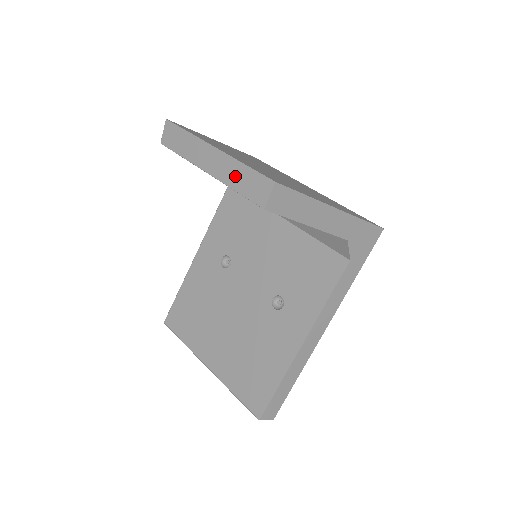
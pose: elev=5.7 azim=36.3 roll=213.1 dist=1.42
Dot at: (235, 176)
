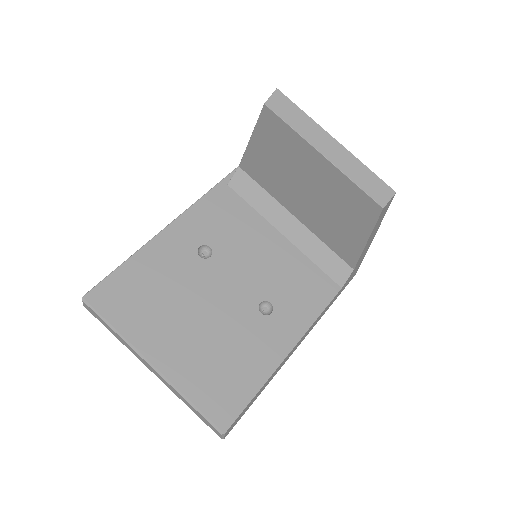
Dot at: (356, 171)
